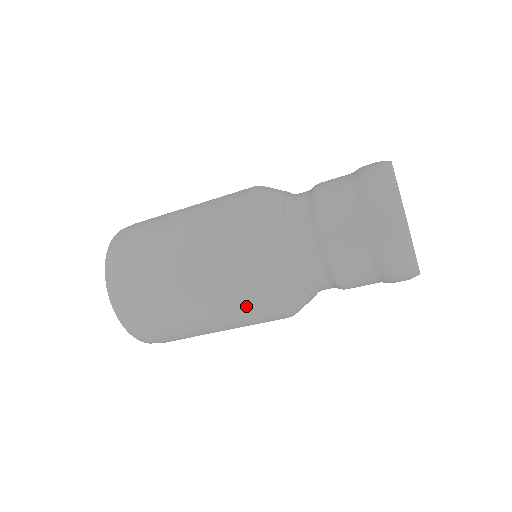
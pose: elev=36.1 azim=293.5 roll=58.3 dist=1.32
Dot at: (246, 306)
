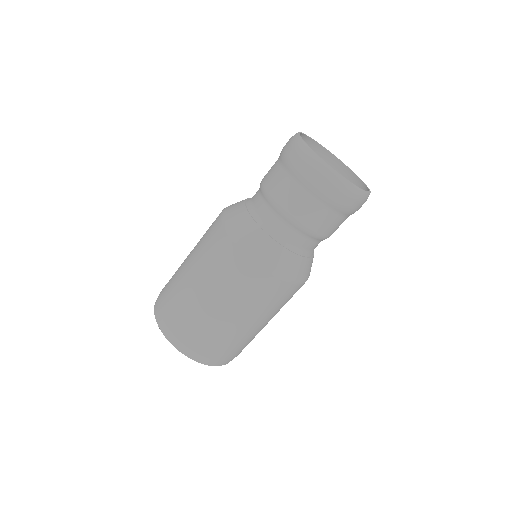
Dot at: (227, 264)
